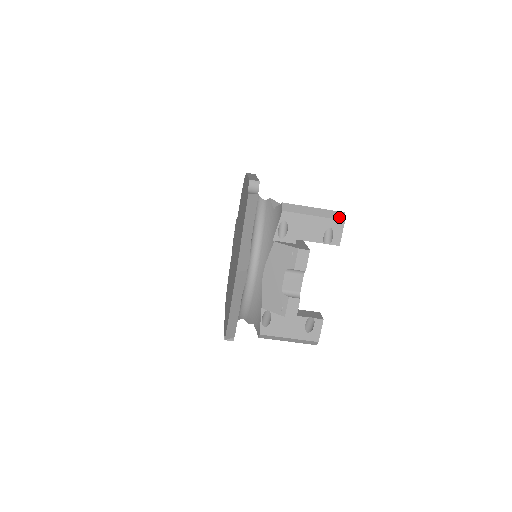
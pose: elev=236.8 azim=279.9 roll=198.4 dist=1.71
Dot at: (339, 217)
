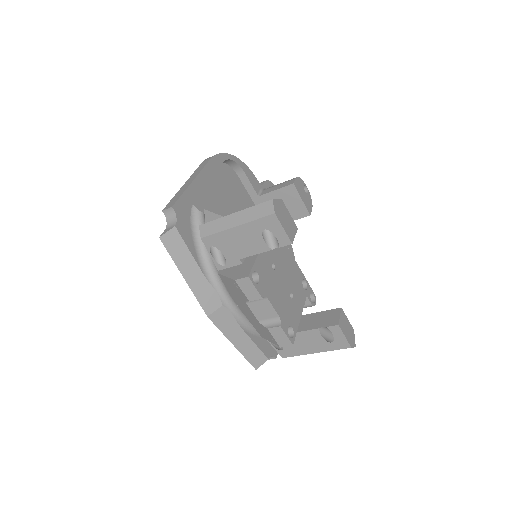
Dot at: (266, 212)
